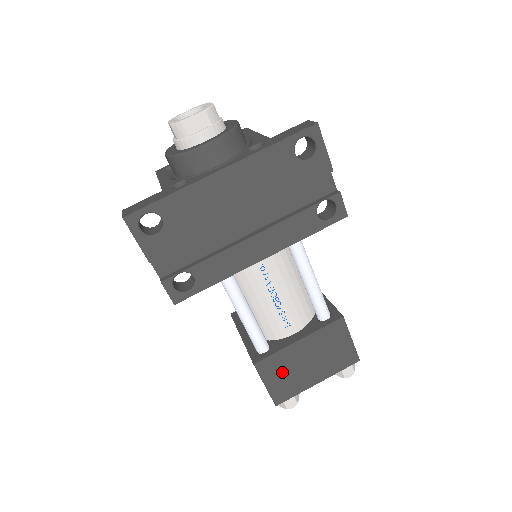
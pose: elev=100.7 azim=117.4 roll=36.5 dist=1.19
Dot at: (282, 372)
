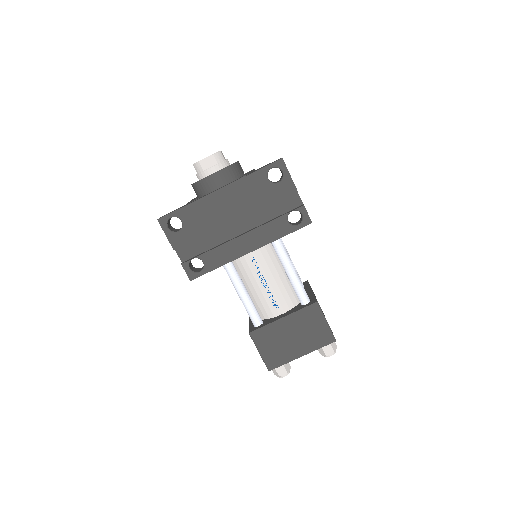
Dot at: (271, 342)
